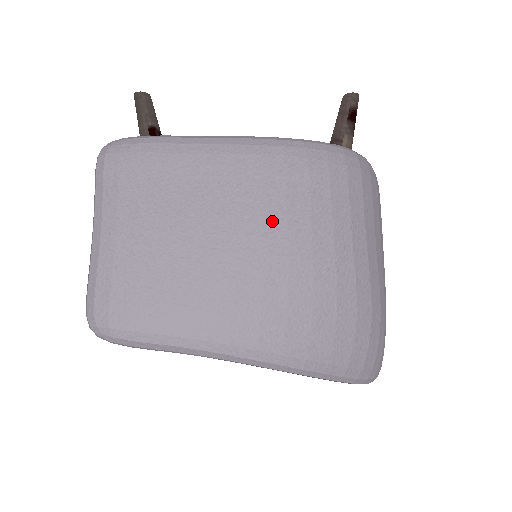
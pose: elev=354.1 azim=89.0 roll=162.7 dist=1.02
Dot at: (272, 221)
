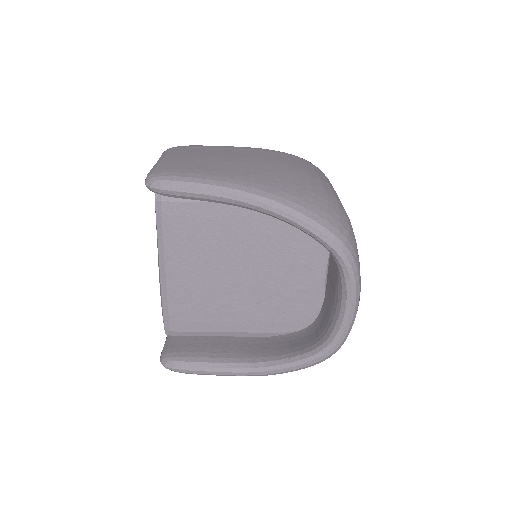
Dot at: (267, 159)
